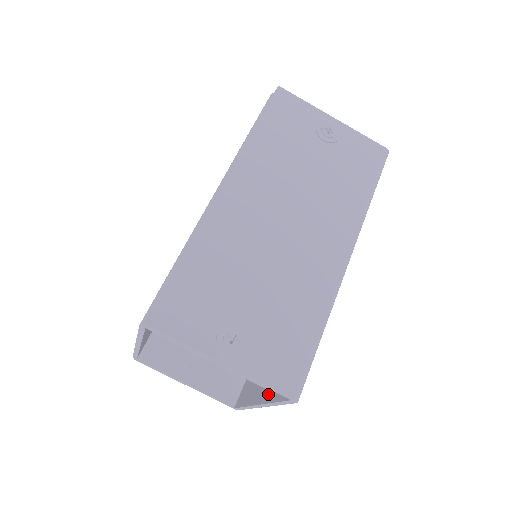
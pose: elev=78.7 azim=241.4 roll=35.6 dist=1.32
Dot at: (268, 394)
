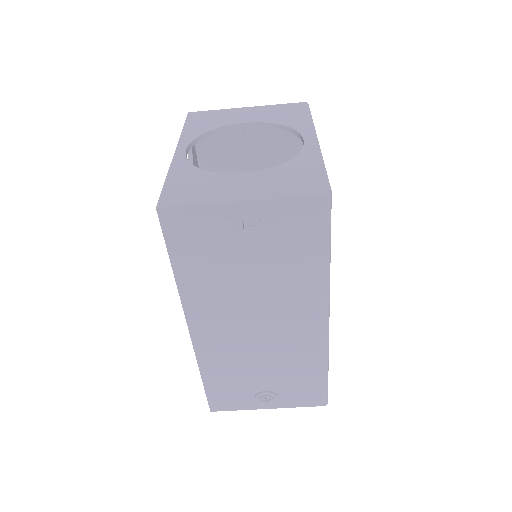
Dot at: occluded
